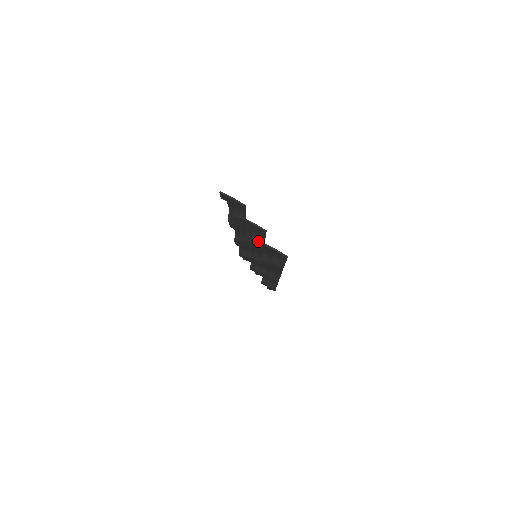
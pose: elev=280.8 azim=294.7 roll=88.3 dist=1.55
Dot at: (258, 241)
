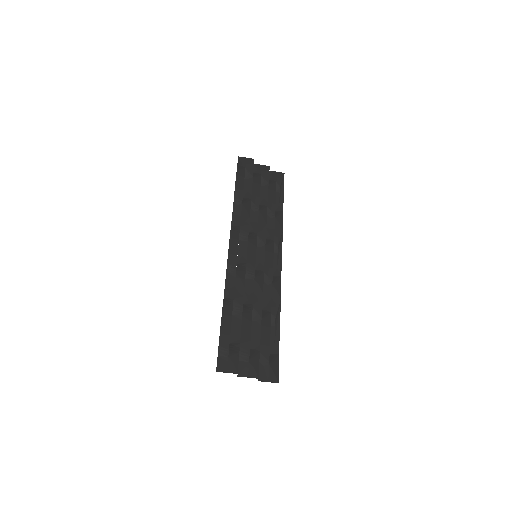
Dot at: (255, 350)
